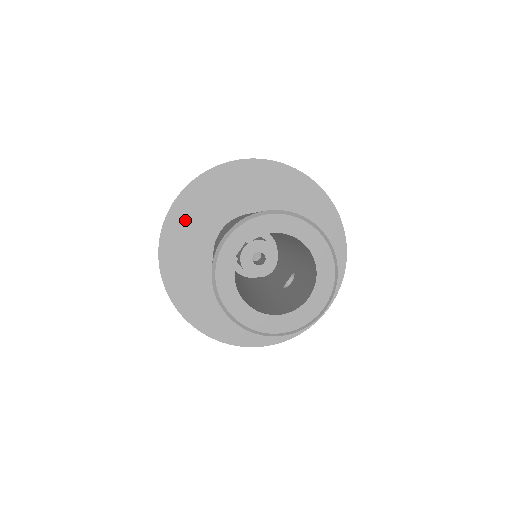
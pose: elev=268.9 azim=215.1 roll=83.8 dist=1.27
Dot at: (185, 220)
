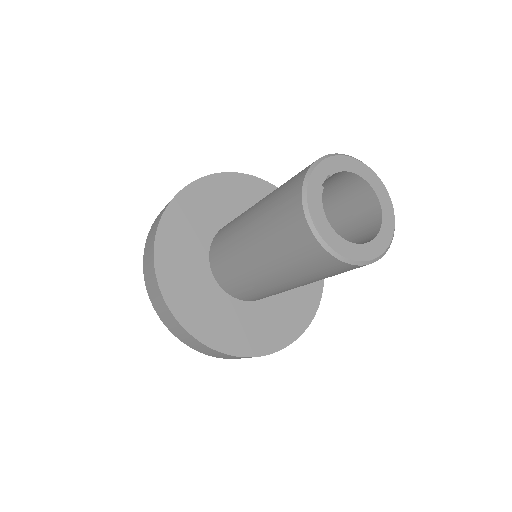
Dot at: (182, 219)
